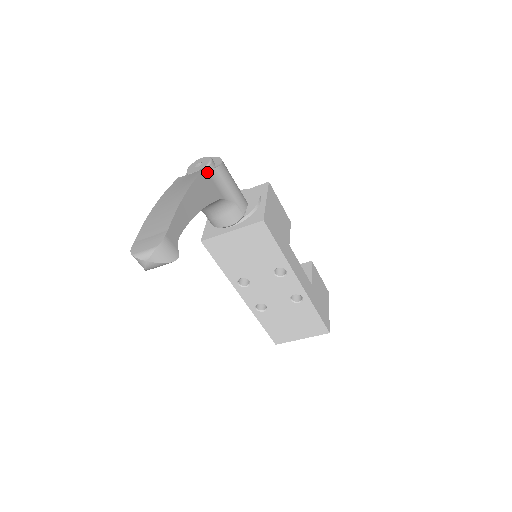
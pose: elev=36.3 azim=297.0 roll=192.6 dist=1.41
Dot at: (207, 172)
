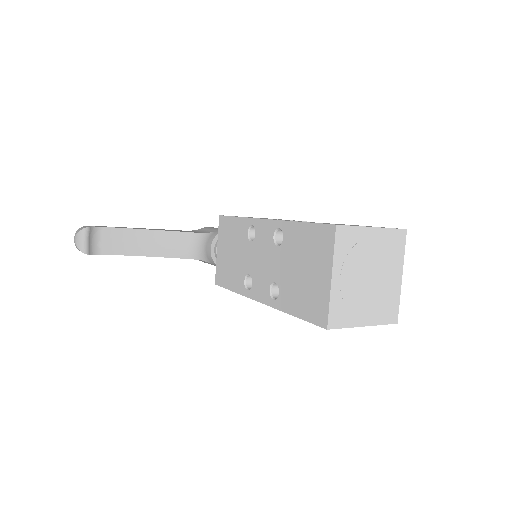
Dot at: occluded
